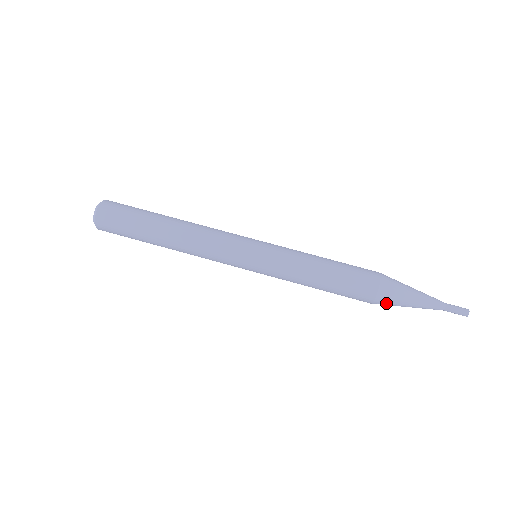
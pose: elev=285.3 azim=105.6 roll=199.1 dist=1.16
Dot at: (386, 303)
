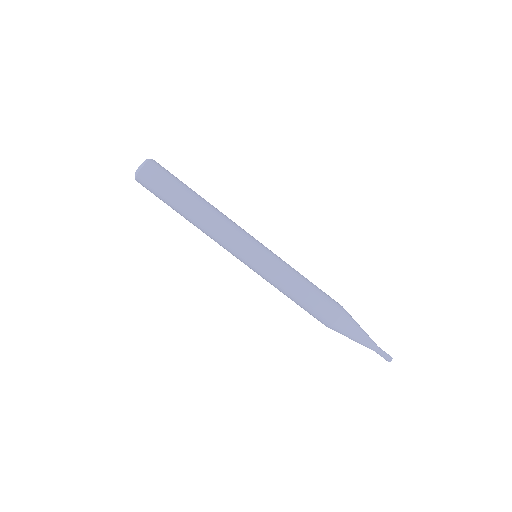
Dot at: occluded
